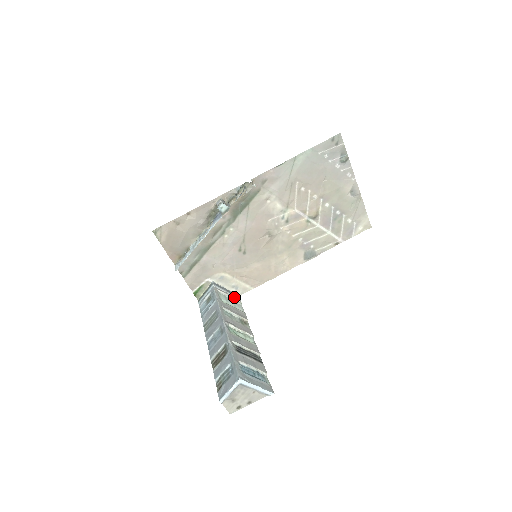
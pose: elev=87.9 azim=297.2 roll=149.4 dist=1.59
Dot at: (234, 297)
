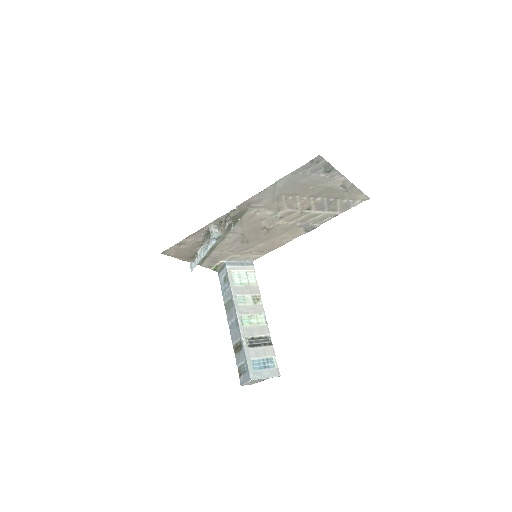
Dot at: (247, 268)
